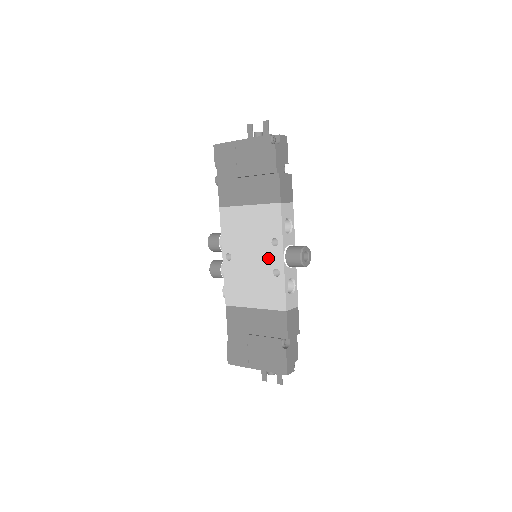
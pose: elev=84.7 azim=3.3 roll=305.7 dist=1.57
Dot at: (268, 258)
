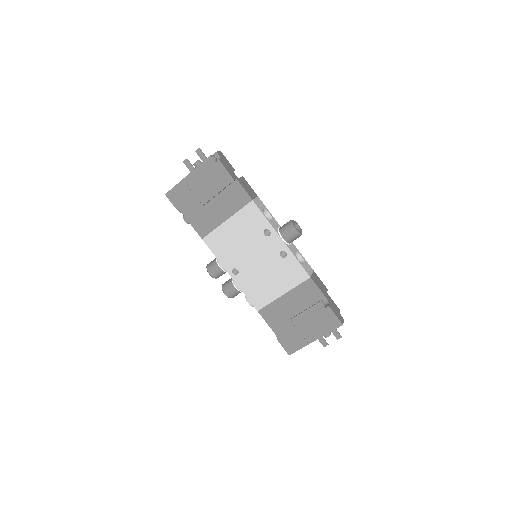
Dot at: (269, 248)
